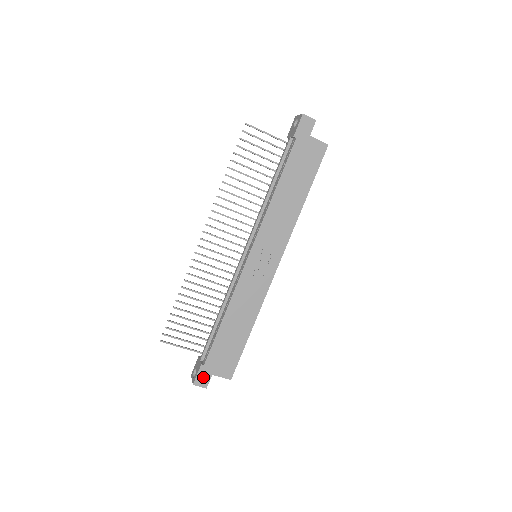
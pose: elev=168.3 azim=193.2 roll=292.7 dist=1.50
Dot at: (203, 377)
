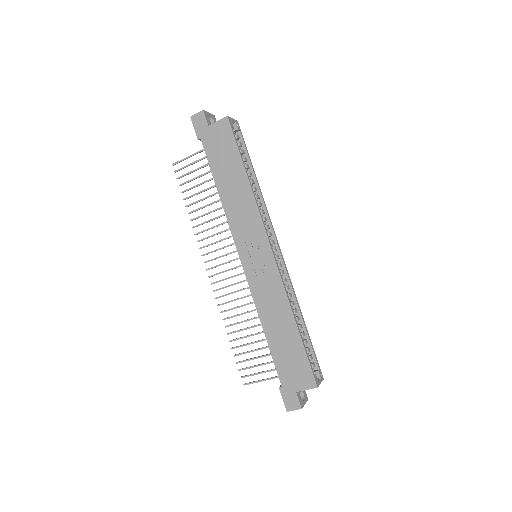
Dot at: (290, 399)
